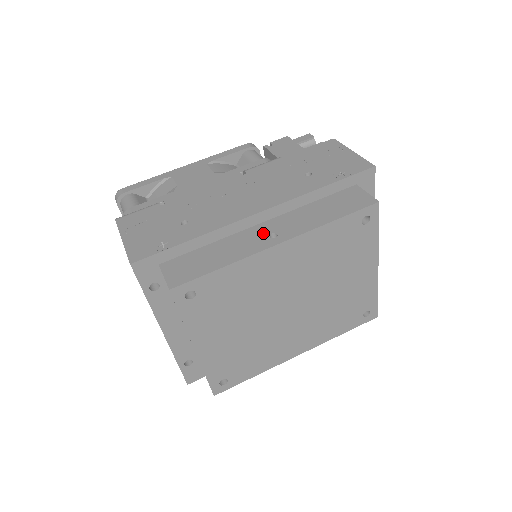
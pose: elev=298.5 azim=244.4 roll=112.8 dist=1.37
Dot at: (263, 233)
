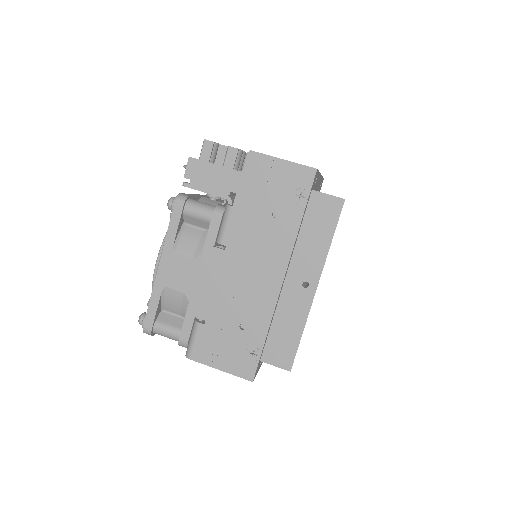
Dot at: (296, 288)
